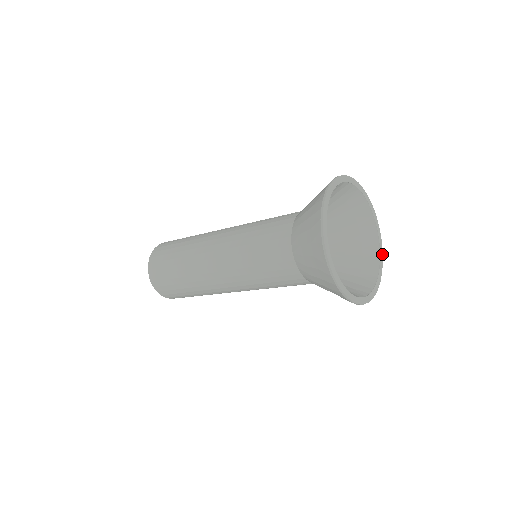
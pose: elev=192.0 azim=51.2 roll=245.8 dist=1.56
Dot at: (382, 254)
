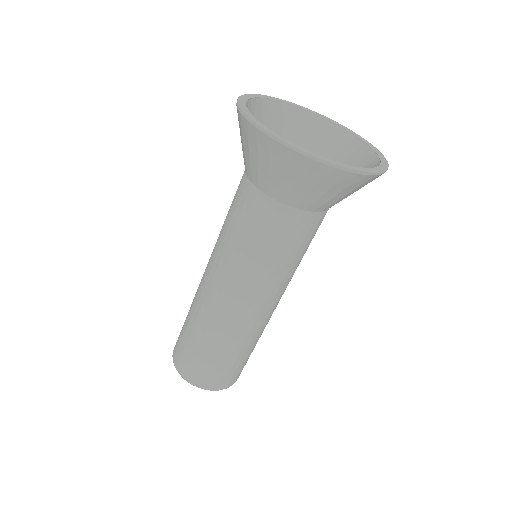
Dot at: (361, 171)
